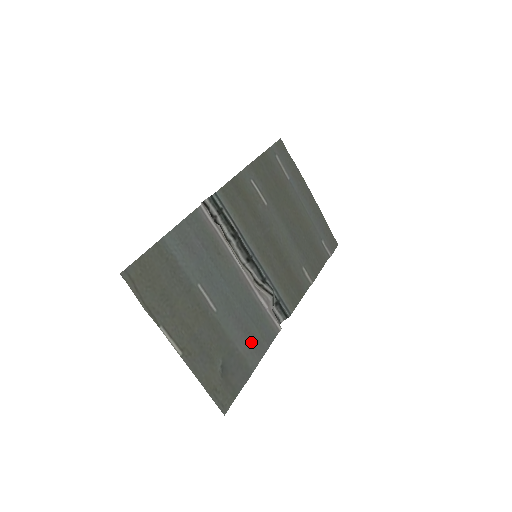
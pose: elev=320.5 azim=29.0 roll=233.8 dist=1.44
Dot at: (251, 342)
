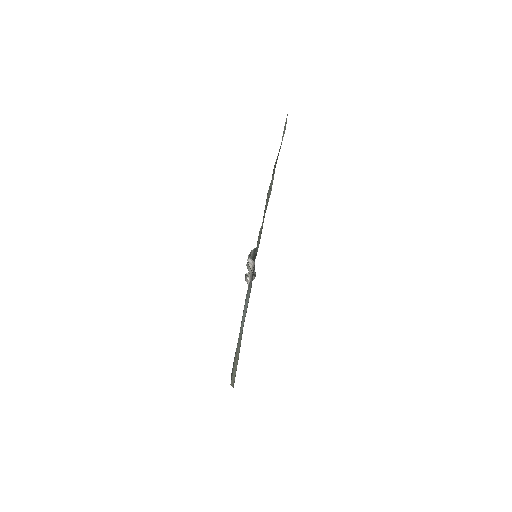
Dot at: occluded
